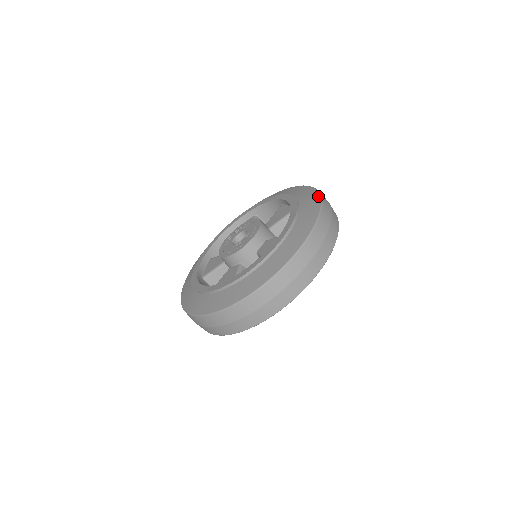
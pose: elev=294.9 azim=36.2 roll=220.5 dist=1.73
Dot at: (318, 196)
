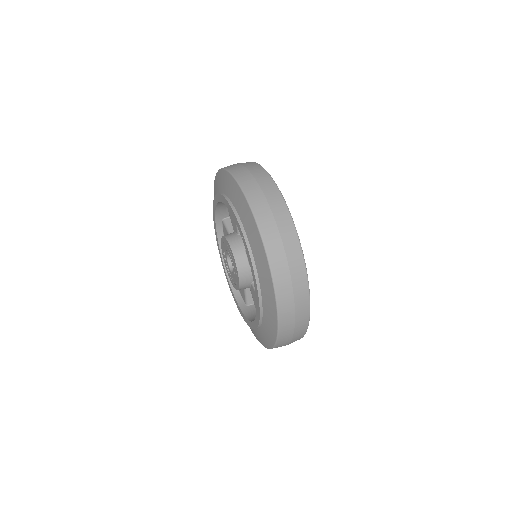
Dot at: (234, 182)
